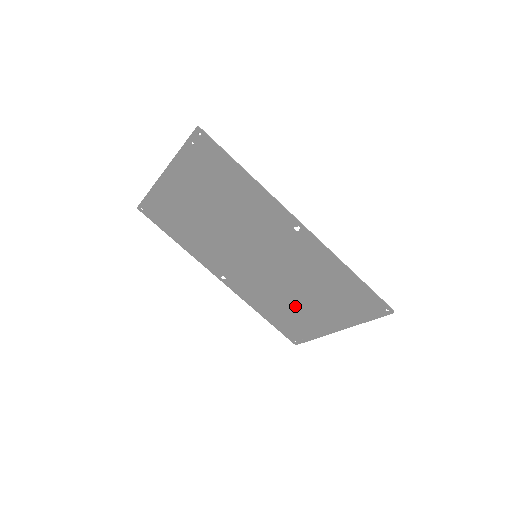
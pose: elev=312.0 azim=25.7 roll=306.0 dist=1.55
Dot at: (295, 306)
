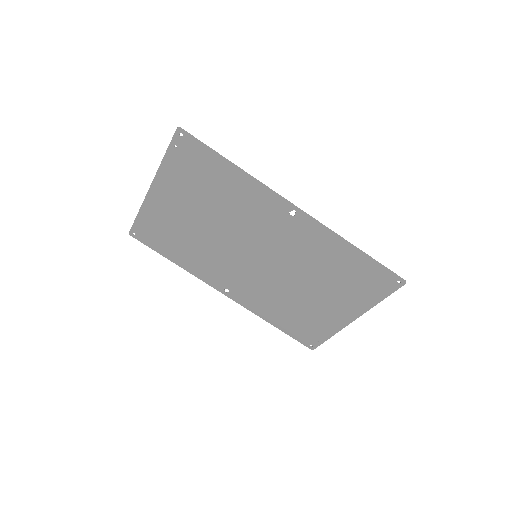
Dot at: (304, 303)
